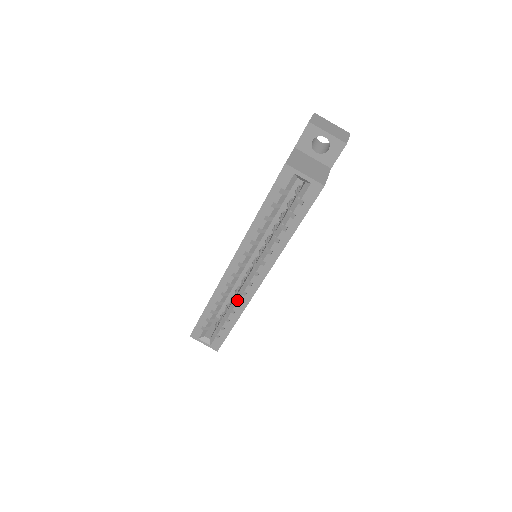
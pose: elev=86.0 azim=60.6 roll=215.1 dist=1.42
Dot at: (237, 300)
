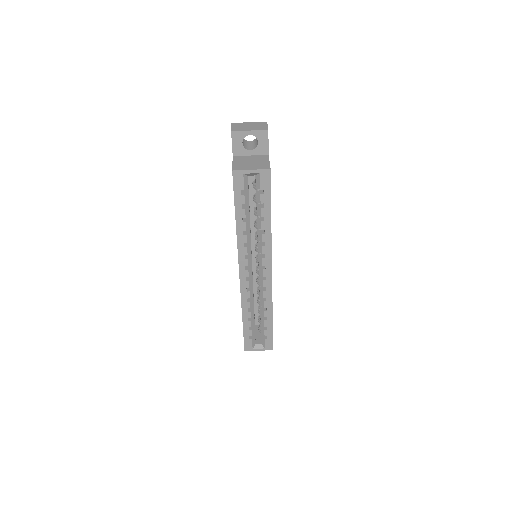
Dot at: (262, 298)
